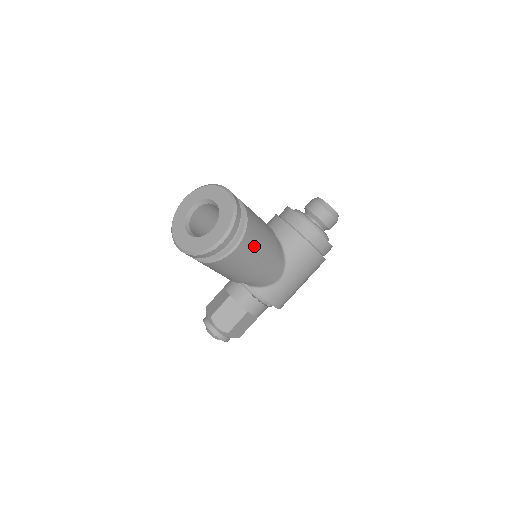
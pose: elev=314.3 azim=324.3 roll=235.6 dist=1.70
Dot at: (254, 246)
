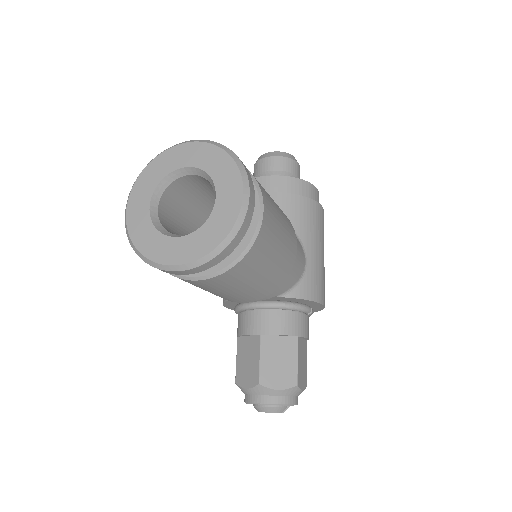
Dot at: (273, 205)
